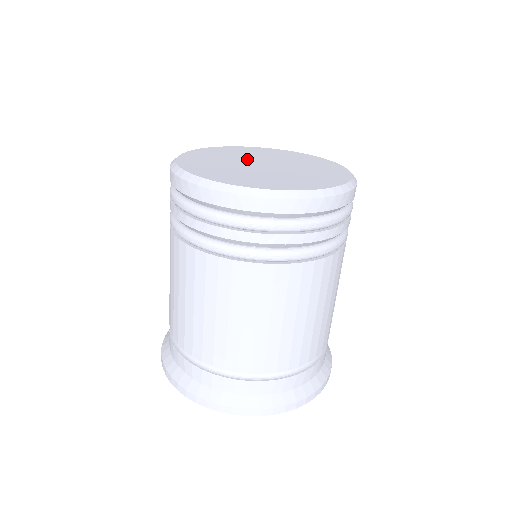
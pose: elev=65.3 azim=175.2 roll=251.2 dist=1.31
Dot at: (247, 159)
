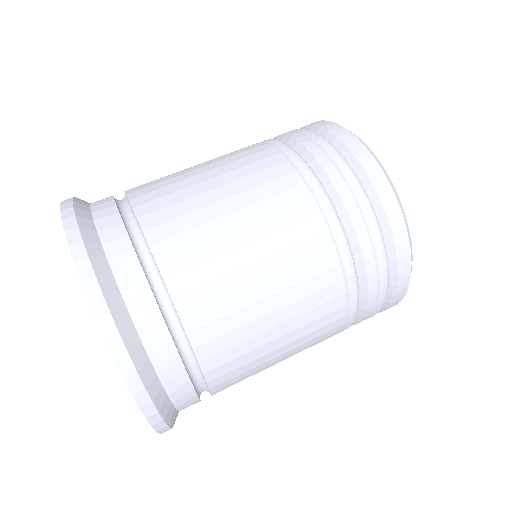
Dot at: occluded
